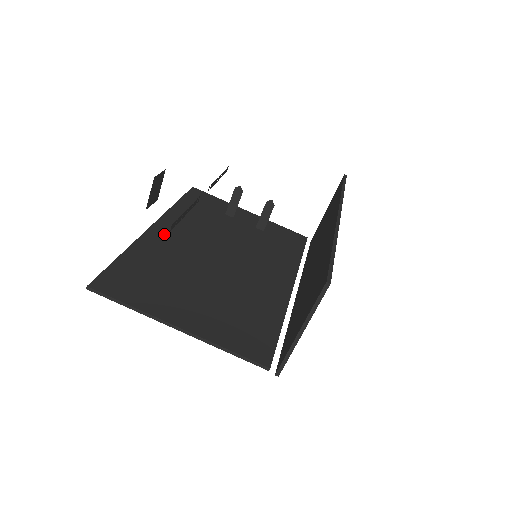
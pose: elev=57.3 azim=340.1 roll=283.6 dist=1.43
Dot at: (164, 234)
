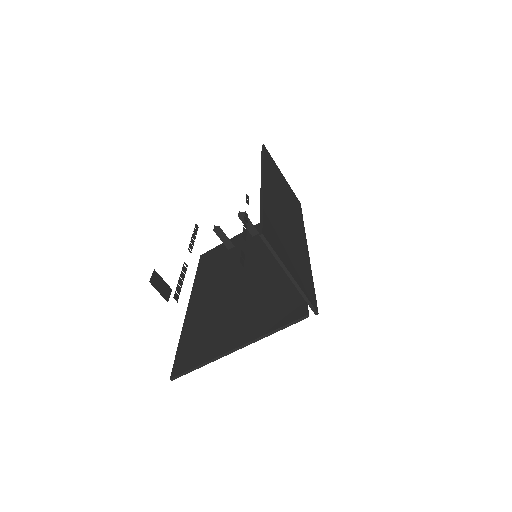
Dot at: (198, 303)
